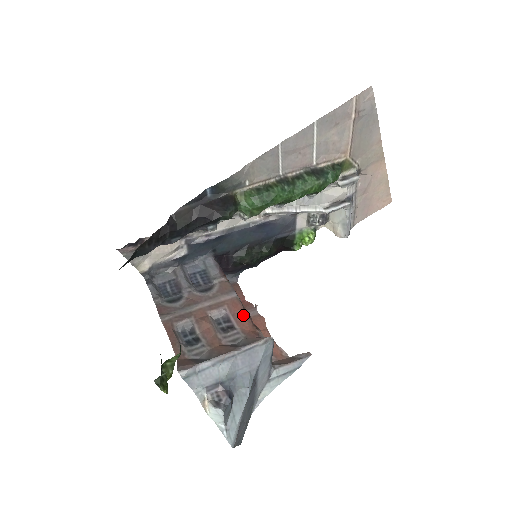
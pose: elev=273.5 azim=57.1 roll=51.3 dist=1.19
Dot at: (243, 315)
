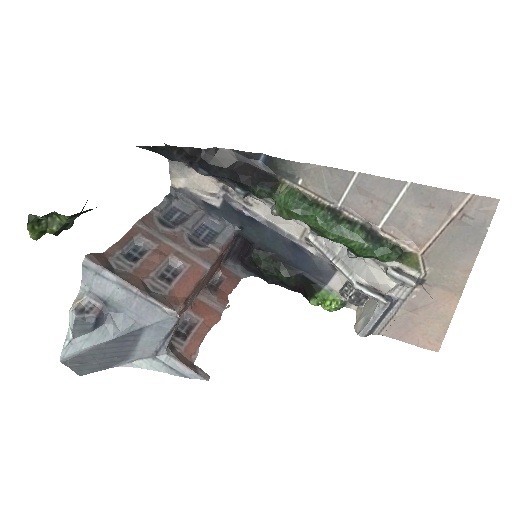
Dot at: (190, 284)
